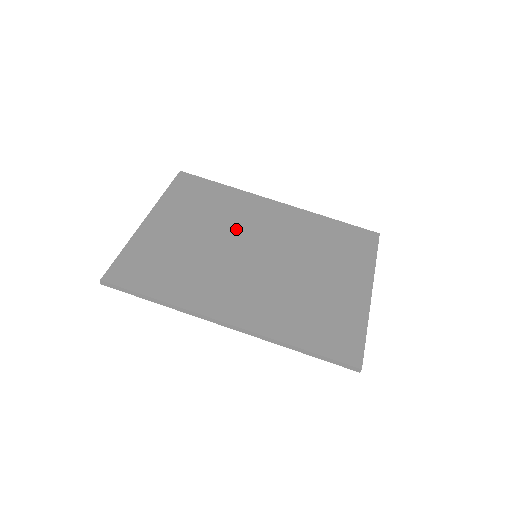
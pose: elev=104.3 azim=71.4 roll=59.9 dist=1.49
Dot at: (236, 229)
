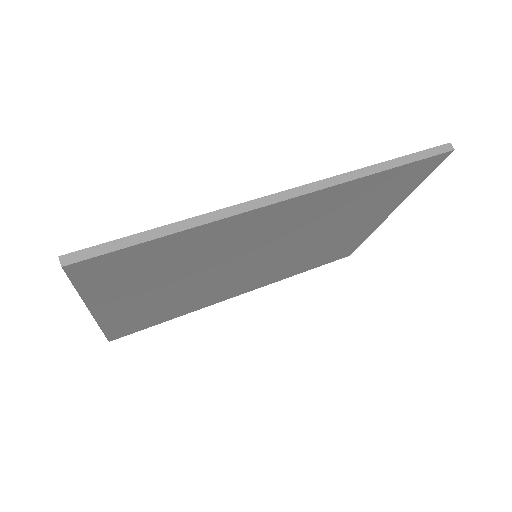
Dot at: occluded
